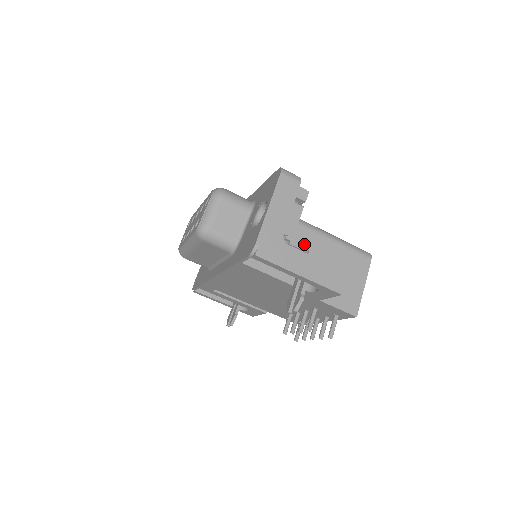
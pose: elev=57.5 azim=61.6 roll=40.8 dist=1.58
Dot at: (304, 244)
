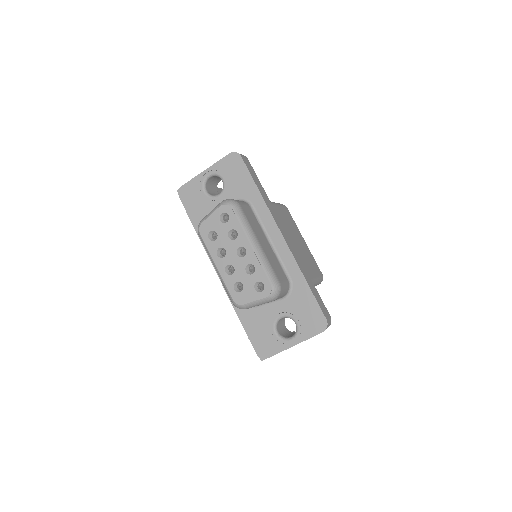
Dot at: occluded
